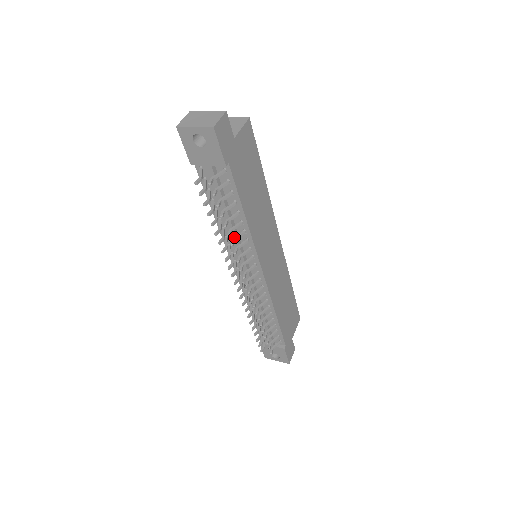
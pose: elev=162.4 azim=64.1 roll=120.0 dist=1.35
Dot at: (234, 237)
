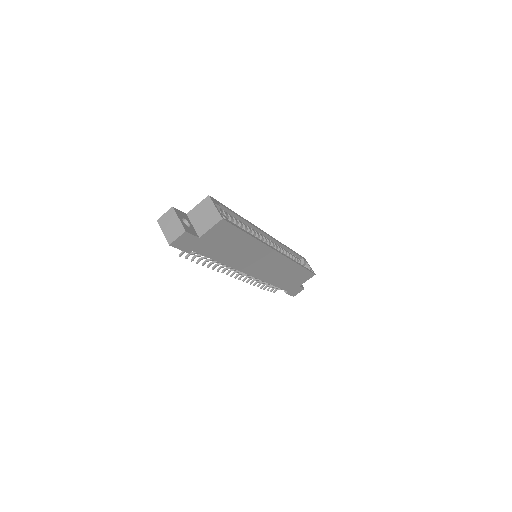
Dot at: (217, 263)
